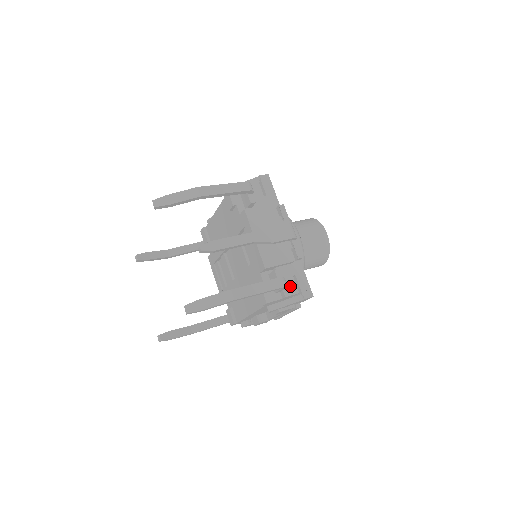
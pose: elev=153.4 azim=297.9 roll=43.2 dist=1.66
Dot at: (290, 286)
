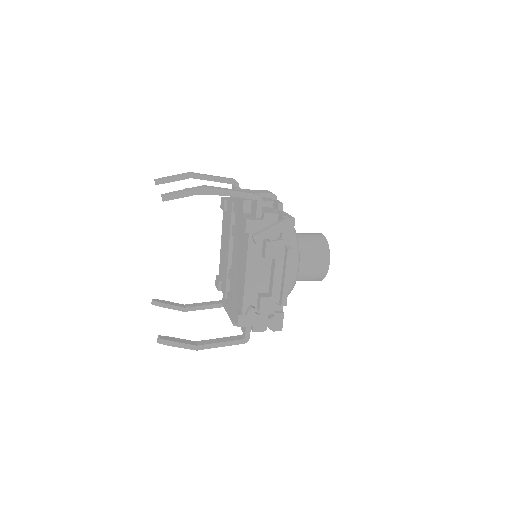
Dot at: (270, 211)
